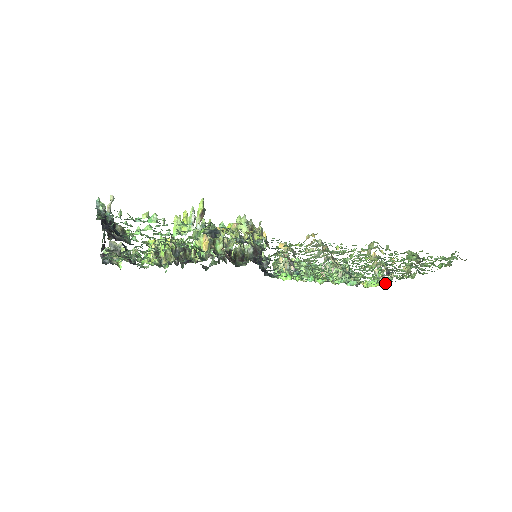
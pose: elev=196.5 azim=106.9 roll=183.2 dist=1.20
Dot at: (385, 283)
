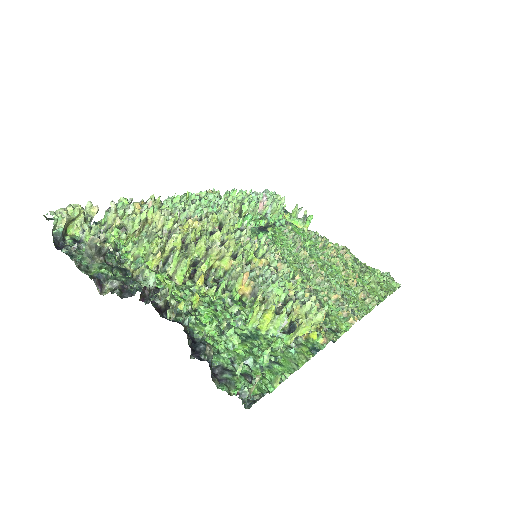
Dot at: occluded
